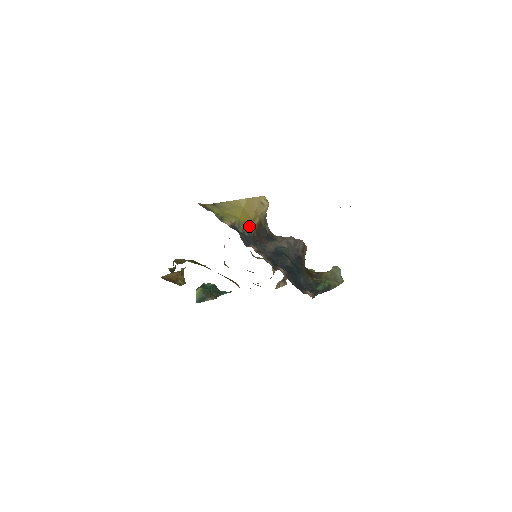
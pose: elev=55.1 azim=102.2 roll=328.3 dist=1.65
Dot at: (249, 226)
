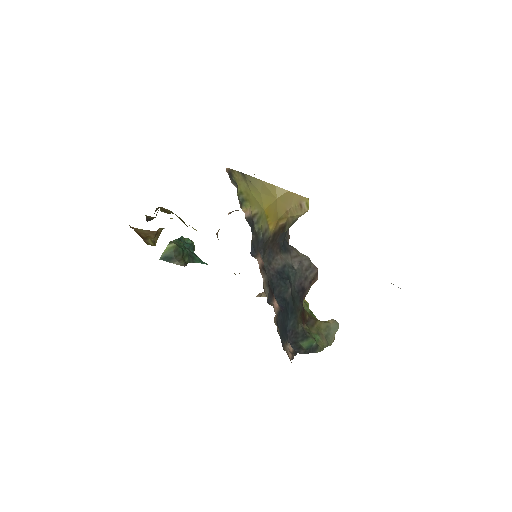
Dot at: (270, 225)
